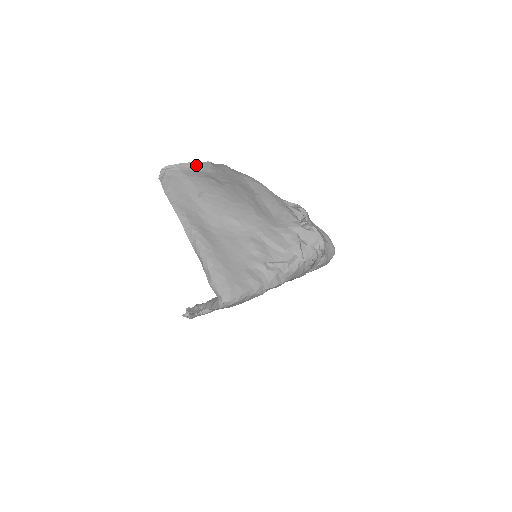
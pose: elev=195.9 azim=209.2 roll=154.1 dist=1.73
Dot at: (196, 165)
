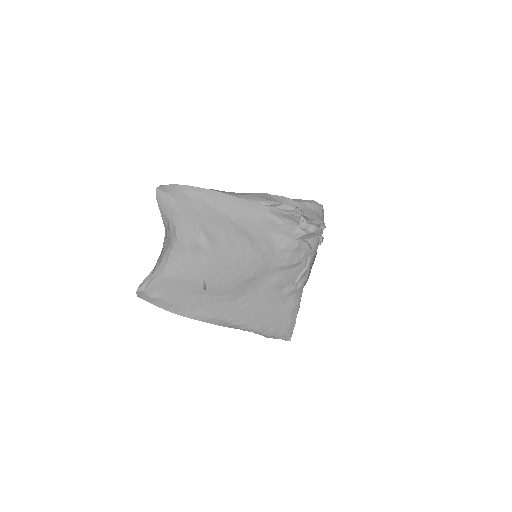
Dot at: (162, 253)
